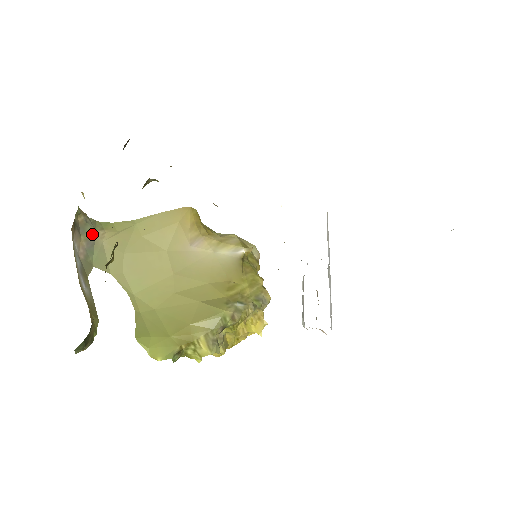
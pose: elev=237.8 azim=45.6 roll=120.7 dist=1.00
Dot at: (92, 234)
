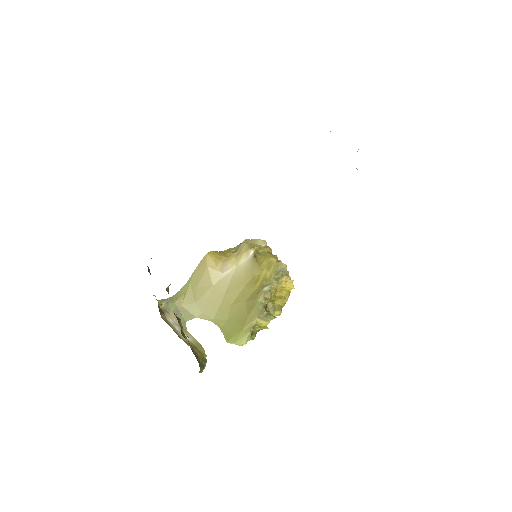
Dot at: (174, 306)
